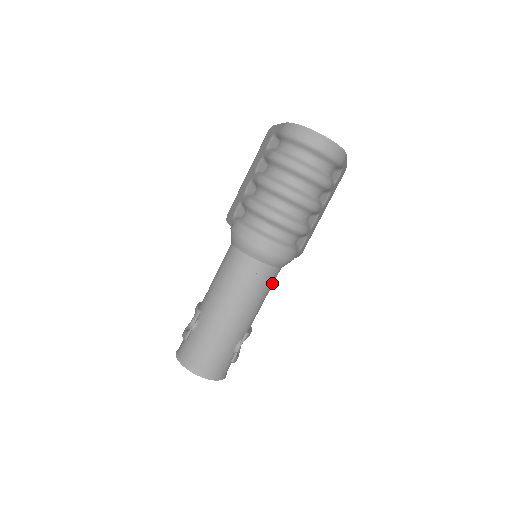
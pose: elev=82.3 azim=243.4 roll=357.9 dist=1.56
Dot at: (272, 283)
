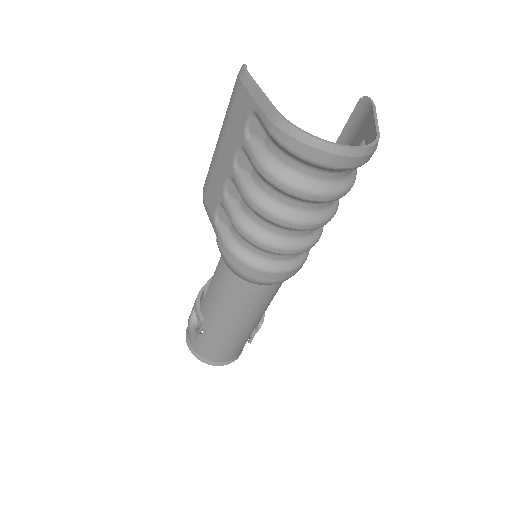
Dot at: occluded
